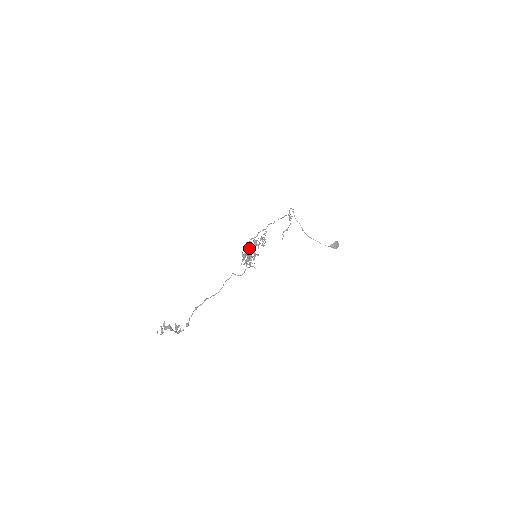
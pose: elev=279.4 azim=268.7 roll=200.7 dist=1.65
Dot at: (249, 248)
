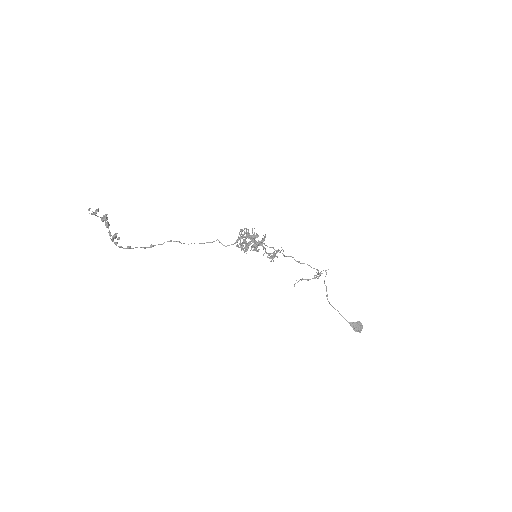
Dot at: occluded
